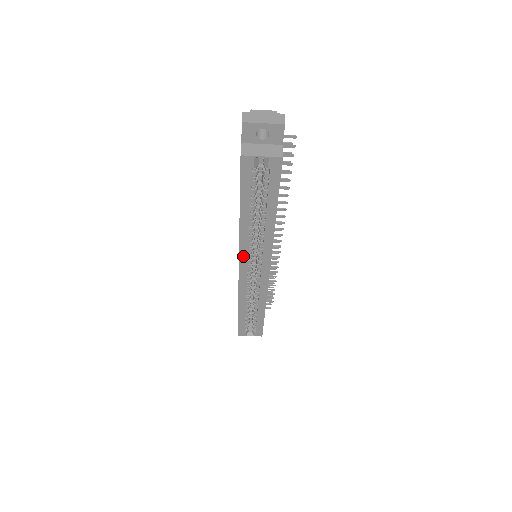
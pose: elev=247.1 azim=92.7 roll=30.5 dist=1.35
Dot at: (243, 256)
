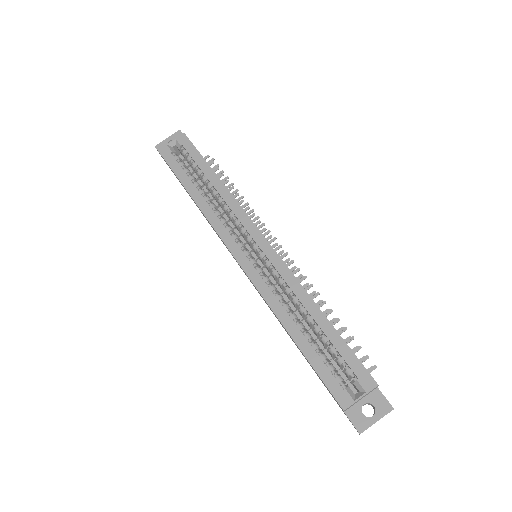
Dot at: (226, 239)
